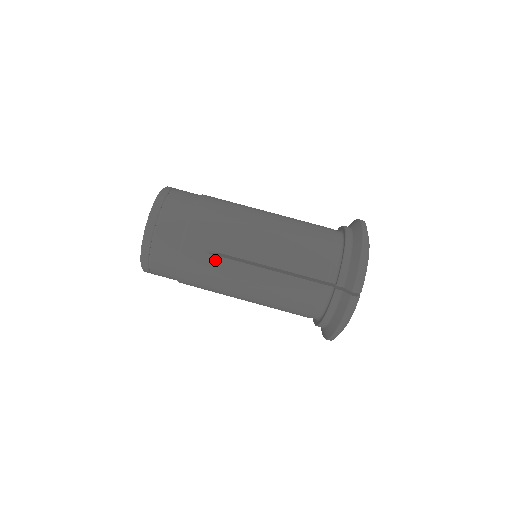
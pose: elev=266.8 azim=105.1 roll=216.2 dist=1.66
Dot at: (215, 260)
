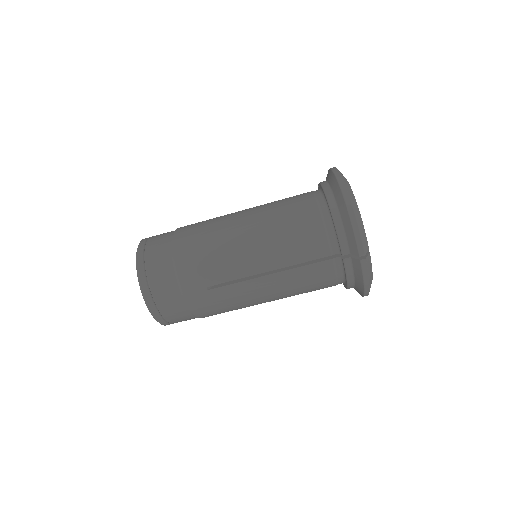
Dot at: (220, 292)
